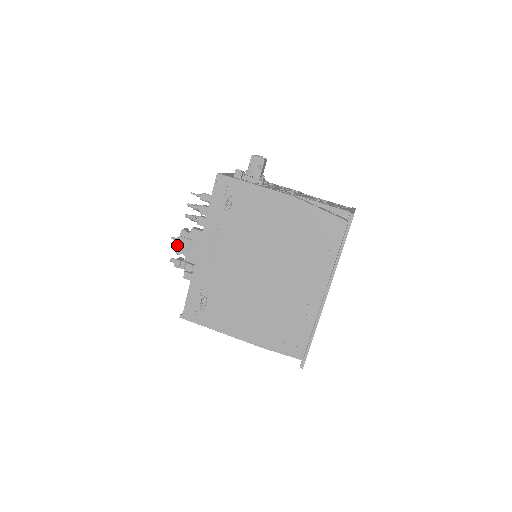
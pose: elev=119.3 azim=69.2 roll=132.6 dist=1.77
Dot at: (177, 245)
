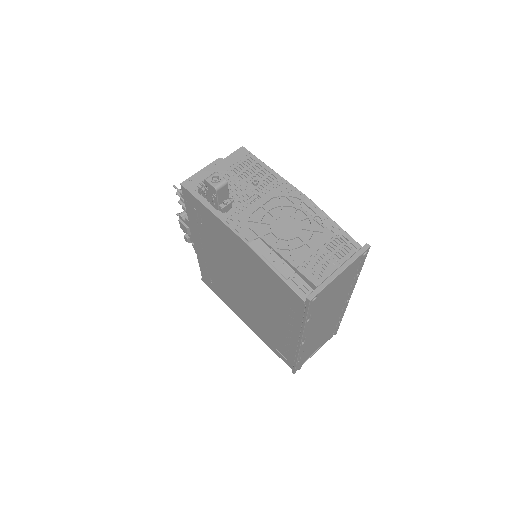
Dot at: (180, 226)
